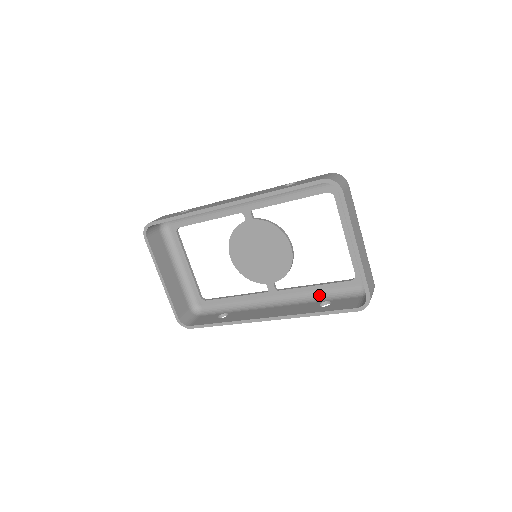
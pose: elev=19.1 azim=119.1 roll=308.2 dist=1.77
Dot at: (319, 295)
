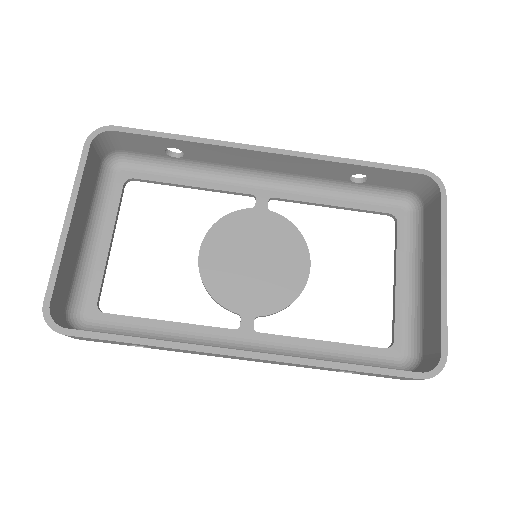
Dot at: (328, 358)
